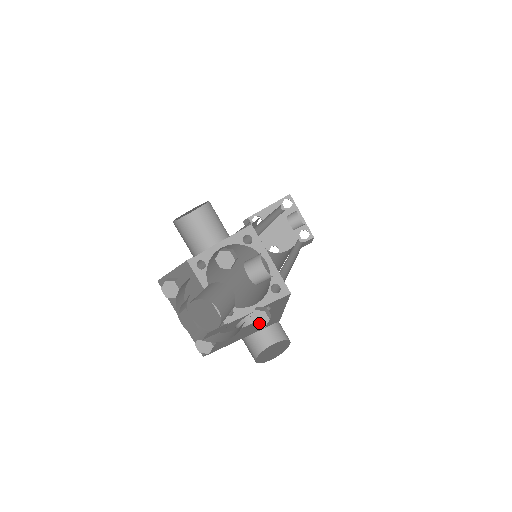
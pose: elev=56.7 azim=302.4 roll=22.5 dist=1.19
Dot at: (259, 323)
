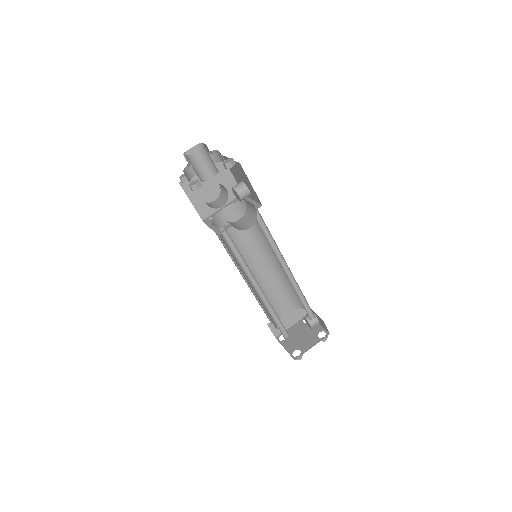
Dot at: (227, 162)
